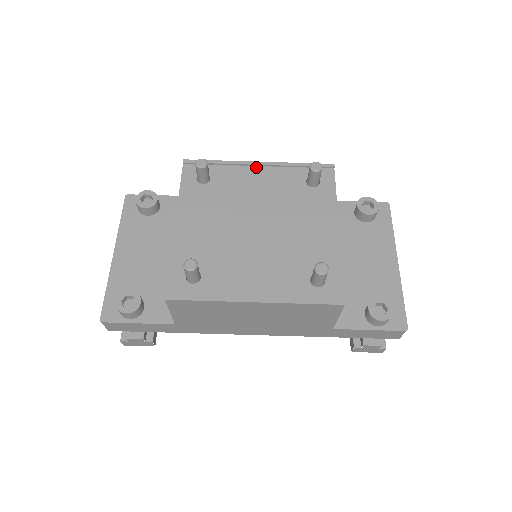
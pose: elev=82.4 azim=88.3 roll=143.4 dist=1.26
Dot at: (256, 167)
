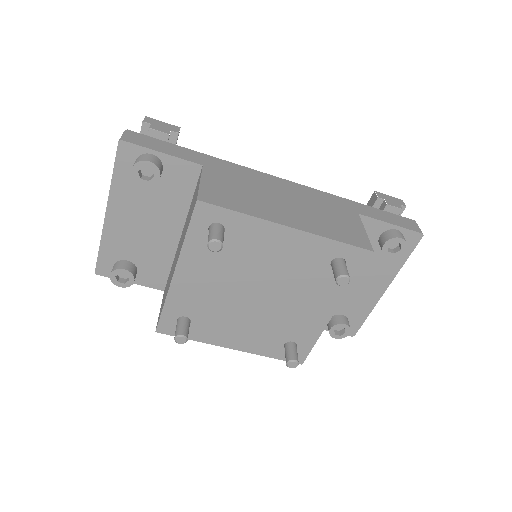
Dot at: (284, 231)
